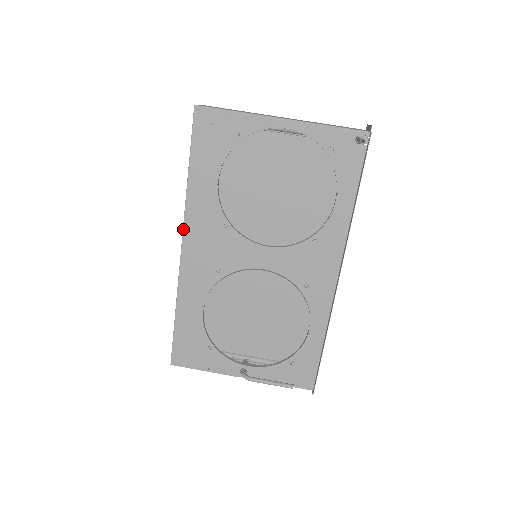
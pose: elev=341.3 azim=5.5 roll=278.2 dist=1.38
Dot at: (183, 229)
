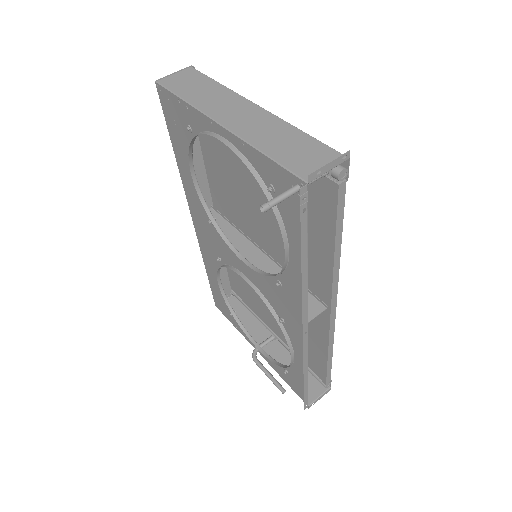
Dot at: (188, 205)
